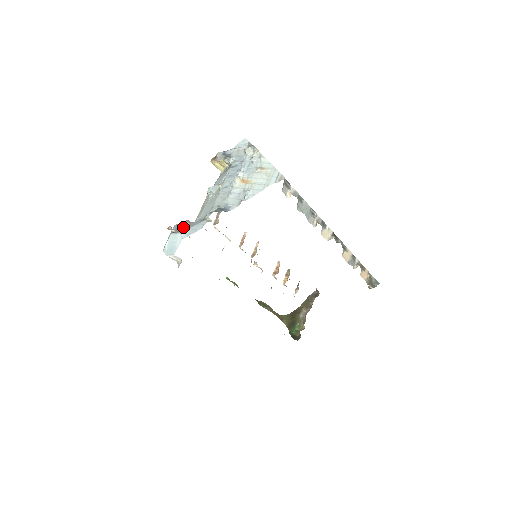
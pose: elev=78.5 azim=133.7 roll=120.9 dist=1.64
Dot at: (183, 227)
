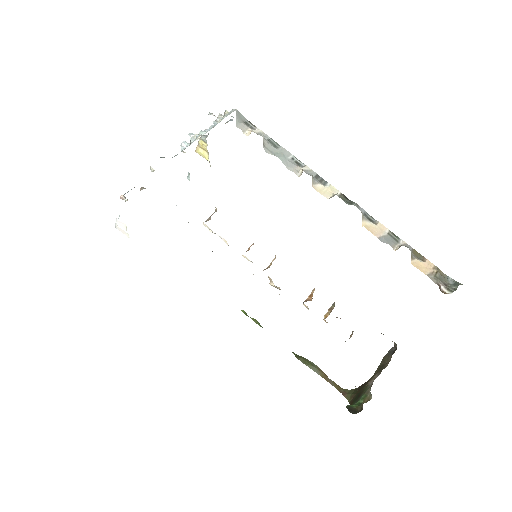
Dot at: occluded
